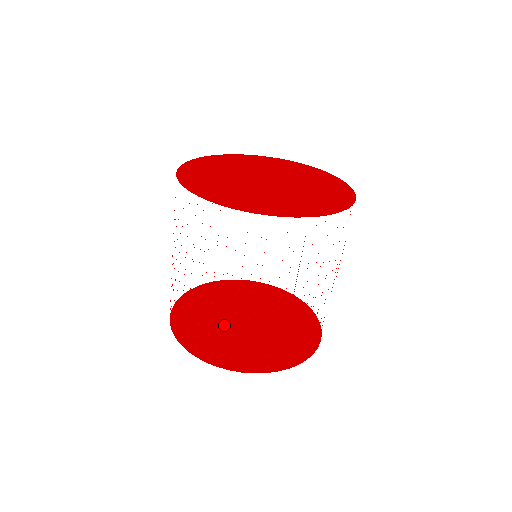
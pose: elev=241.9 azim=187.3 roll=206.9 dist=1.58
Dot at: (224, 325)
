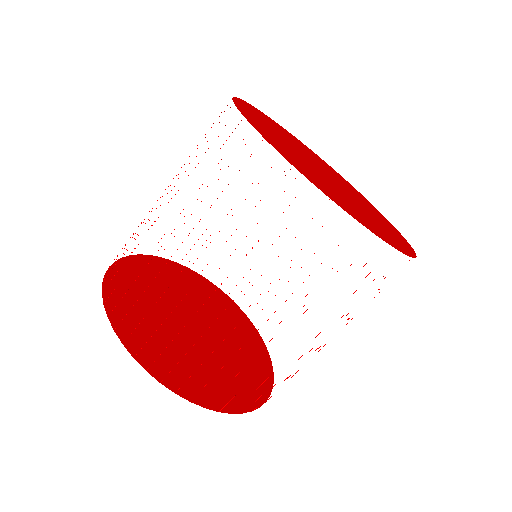
Dot at: (167, 312)
